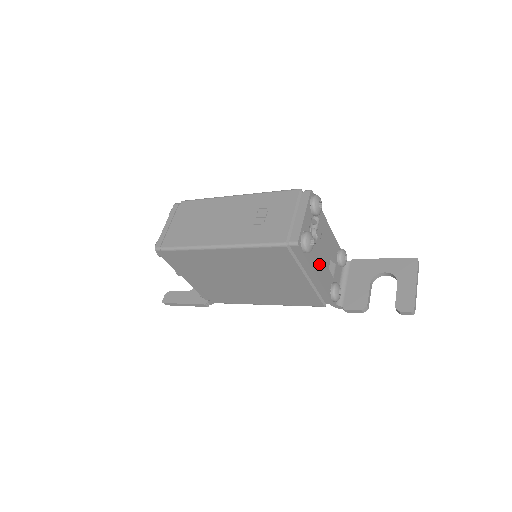
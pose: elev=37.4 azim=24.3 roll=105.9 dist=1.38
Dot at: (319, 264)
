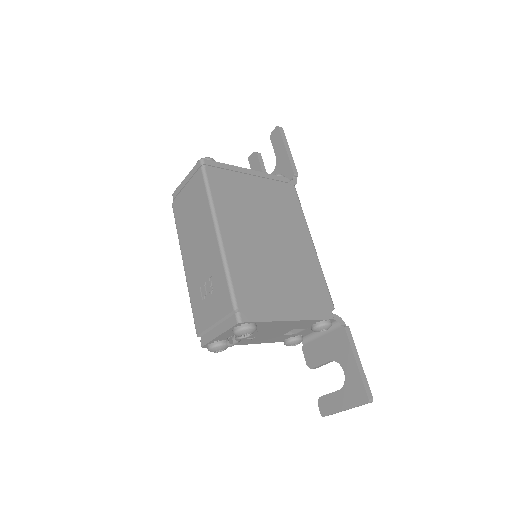
Dot at: (256, 339)
